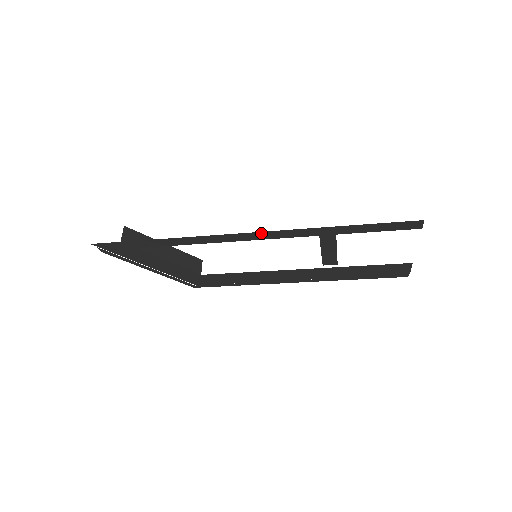
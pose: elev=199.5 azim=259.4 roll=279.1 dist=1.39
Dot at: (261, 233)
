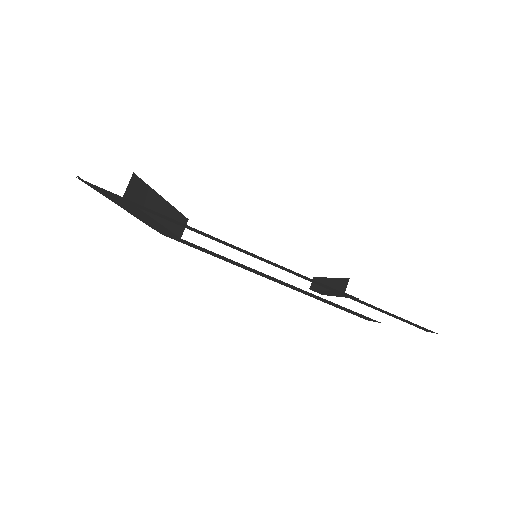
Dot at: occluded
